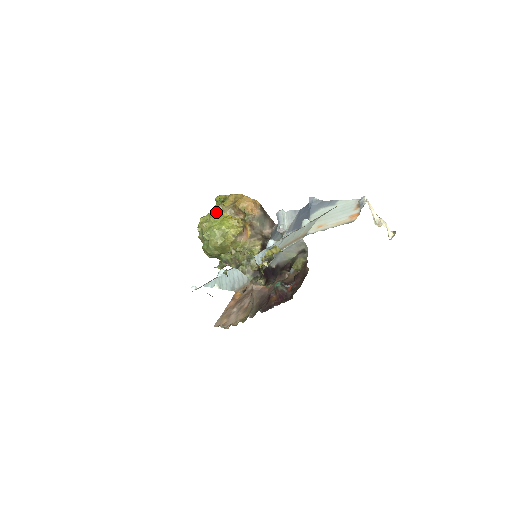
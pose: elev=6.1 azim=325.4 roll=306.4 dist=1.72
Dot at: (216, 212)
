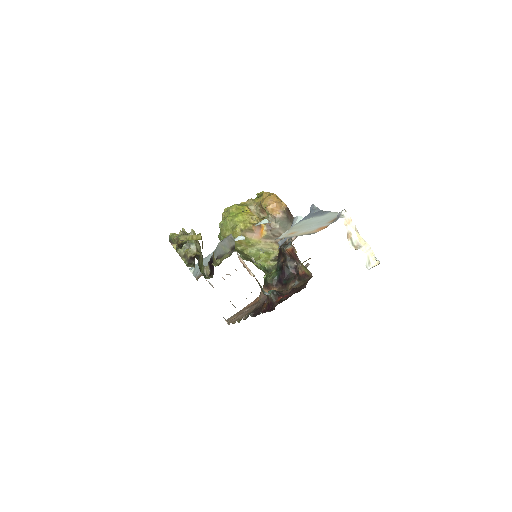
Dot at: (241, 205)
